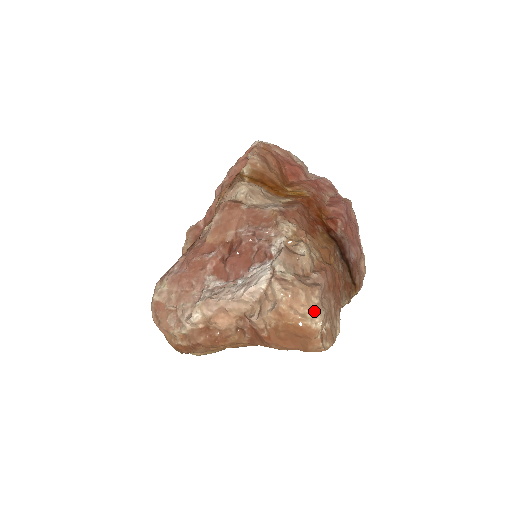
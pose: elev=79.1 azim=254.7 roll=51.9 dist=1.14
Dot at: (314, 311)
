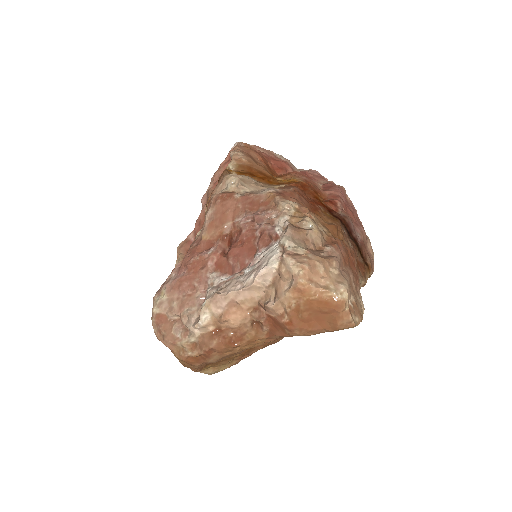
Dot at: (336, 282)
